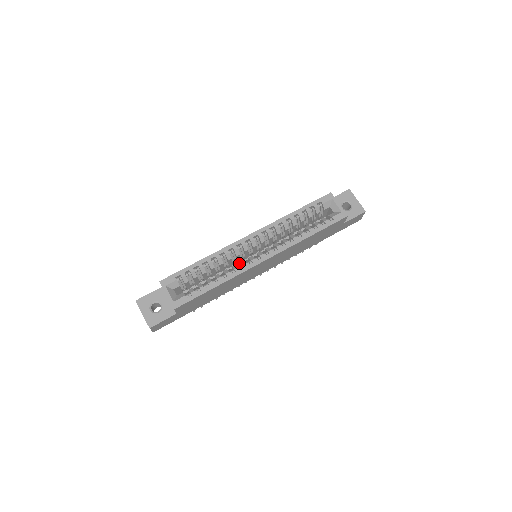
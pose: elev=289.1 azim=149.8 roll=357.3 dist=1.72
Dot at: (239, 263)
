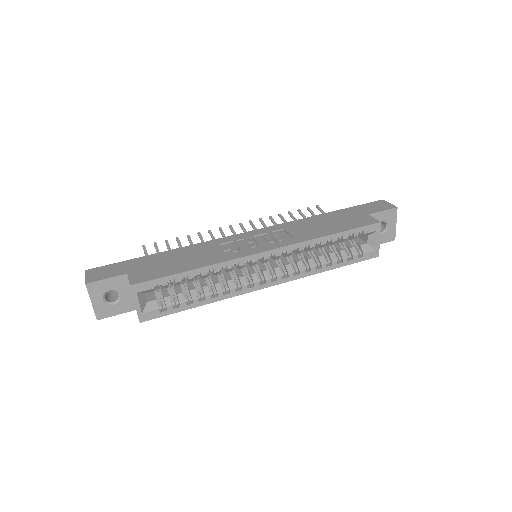
Dot at: occluded
